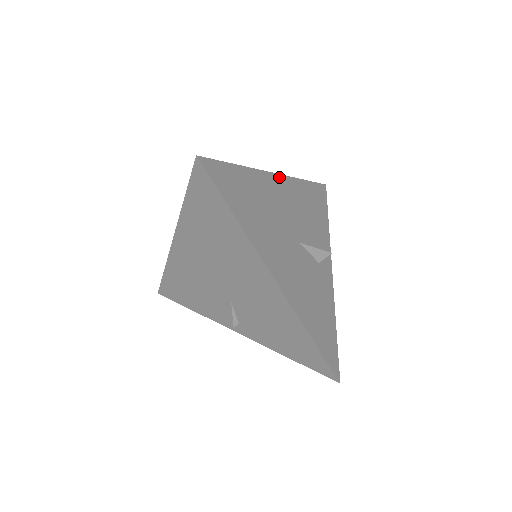
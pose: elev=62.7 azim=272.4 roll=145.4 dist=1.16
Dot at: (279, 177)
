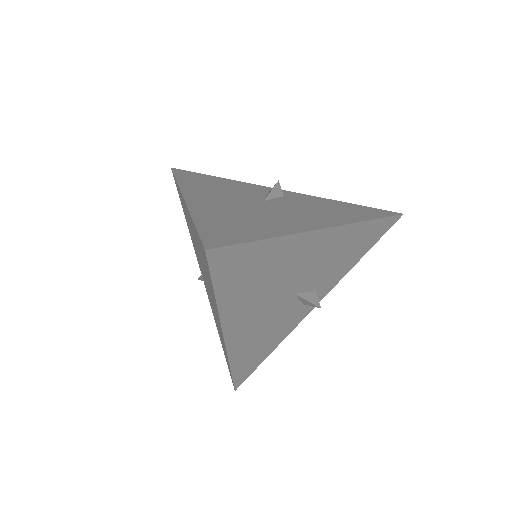
Dot at: (330, 230)
